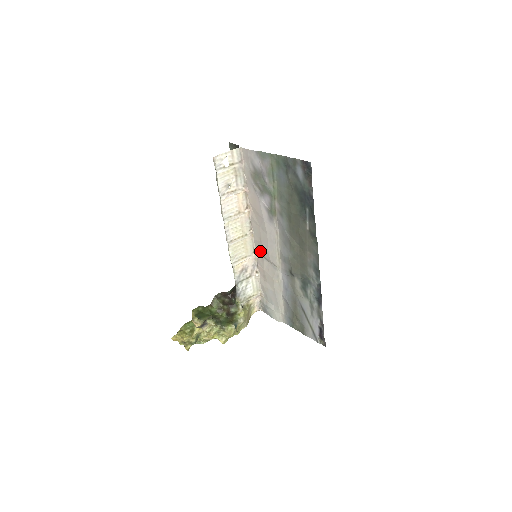
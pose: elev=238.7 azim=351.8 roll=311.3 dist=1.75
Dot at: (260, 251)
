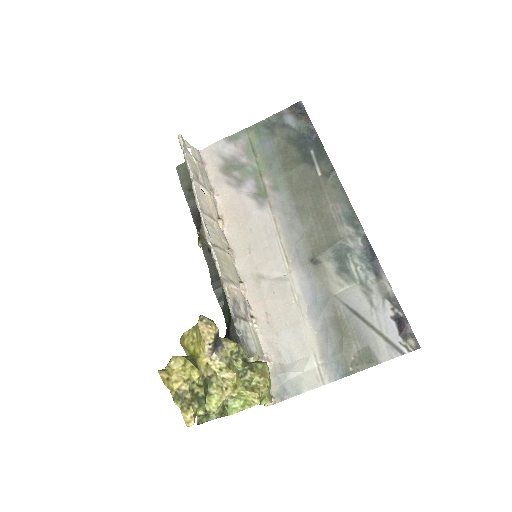
Dot at: (251, 272)
